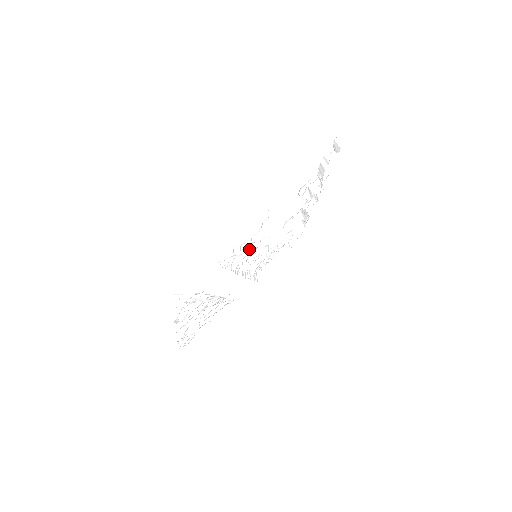
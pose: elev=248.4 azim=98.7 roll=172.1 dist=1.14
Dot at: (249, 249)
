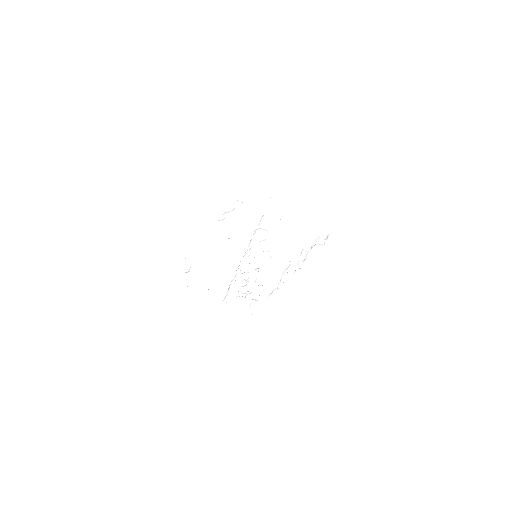
Dot at: occluded
